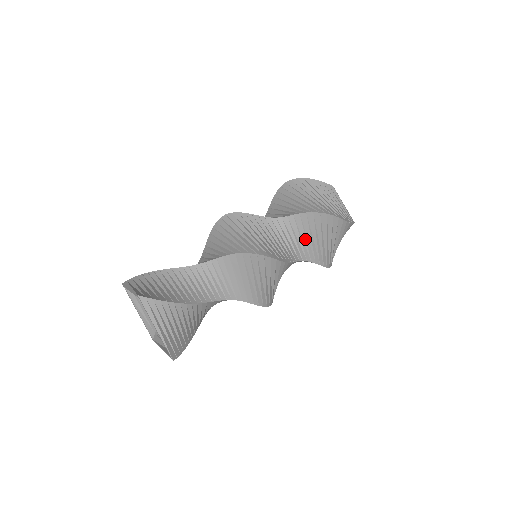
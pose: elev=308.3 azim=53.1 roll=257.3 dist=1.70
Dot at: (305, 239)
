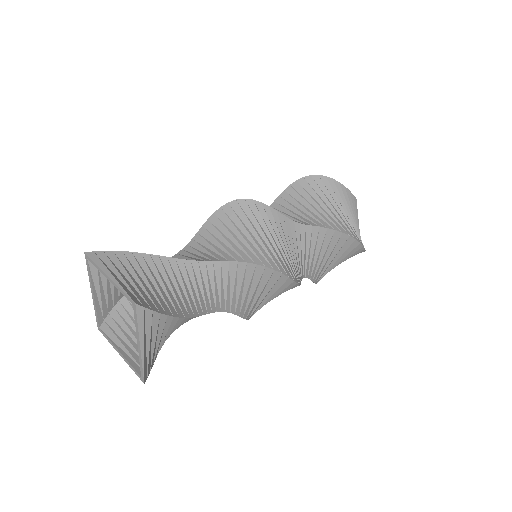
Dot at: (317, 255)
